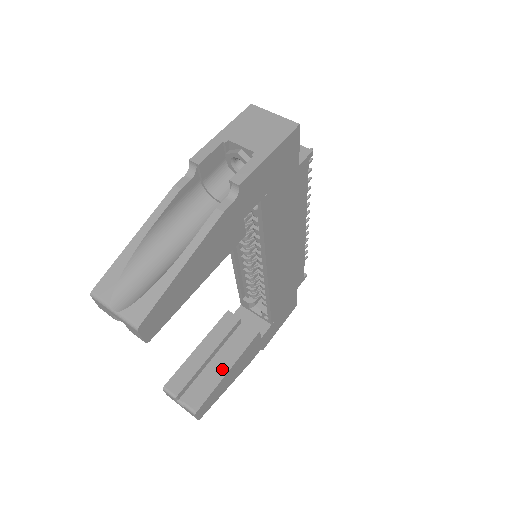
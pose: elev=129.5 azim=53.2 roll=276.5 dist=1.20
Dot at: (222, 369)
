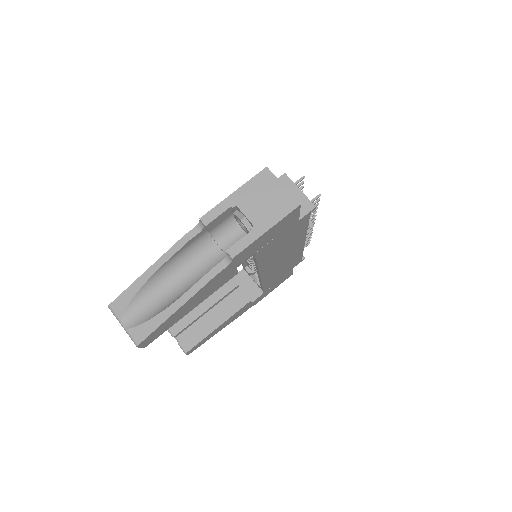
Dot at: (213, 324)
